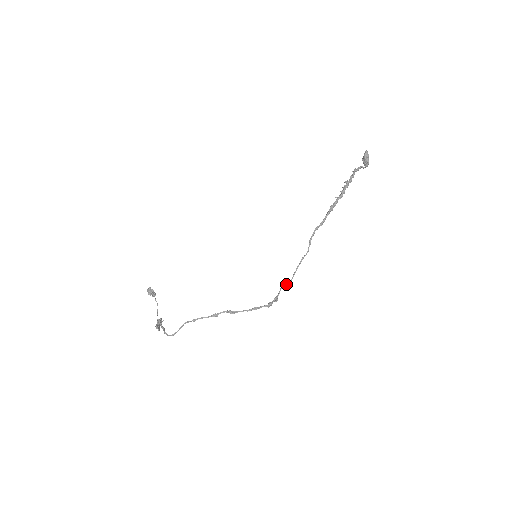
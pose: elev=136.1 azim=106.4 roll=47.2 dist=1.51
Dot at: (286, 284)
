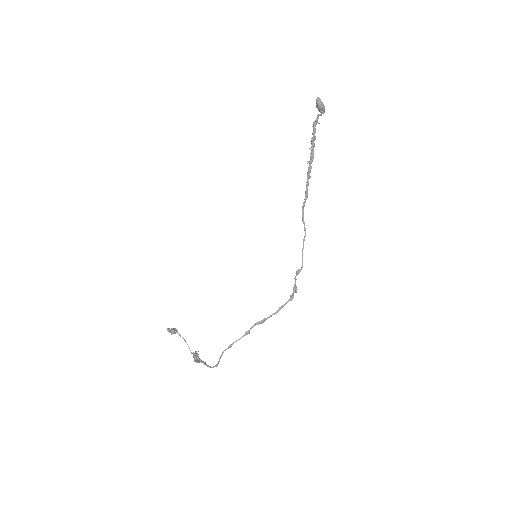
Dot at: occluded
